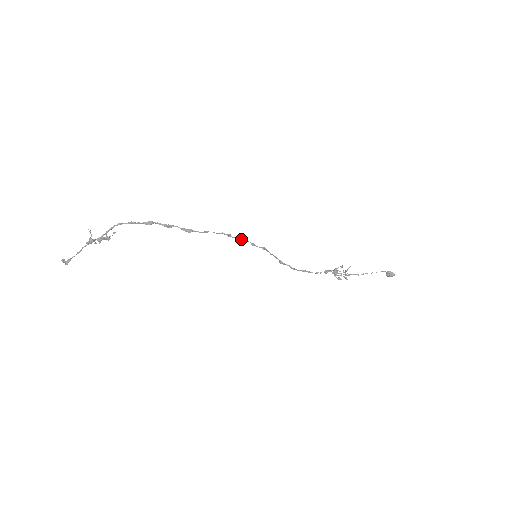
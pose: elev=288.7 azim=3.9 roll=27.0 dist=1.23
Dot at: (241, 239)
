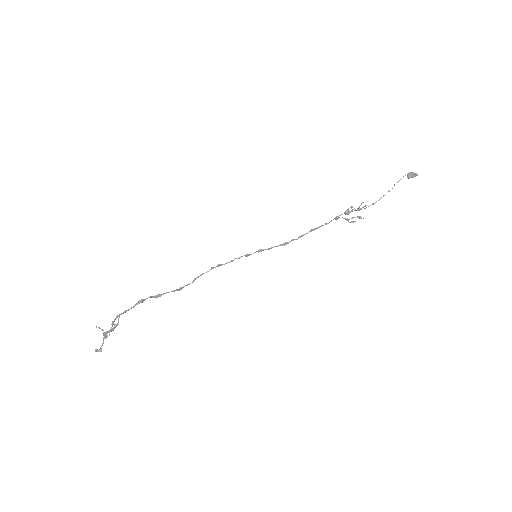
Dot at: (233, 260)
